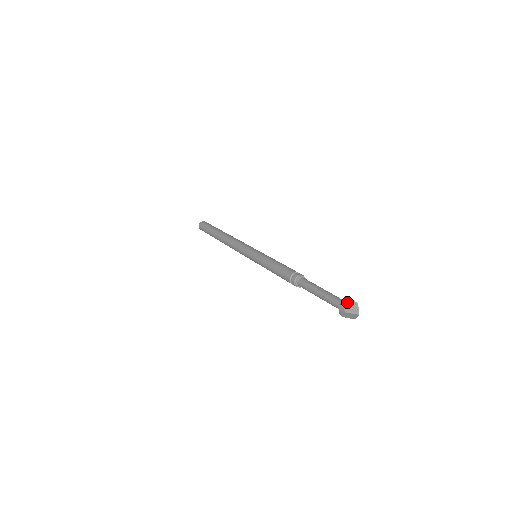
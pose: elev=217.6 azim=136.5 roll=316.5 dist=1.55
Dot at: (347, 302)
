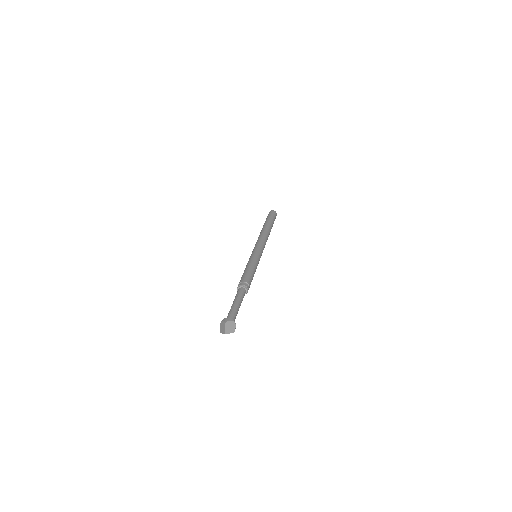
Dot at: (221, 323)
